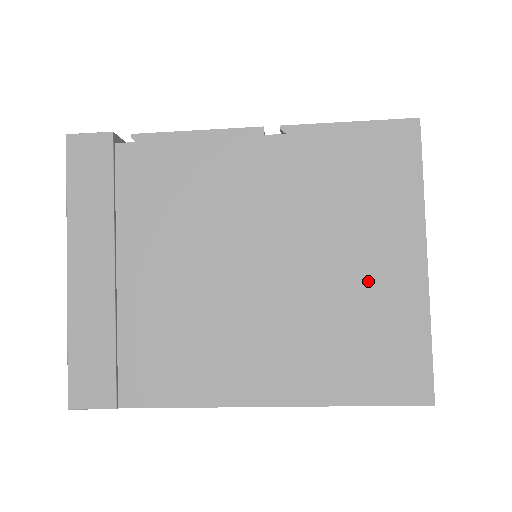
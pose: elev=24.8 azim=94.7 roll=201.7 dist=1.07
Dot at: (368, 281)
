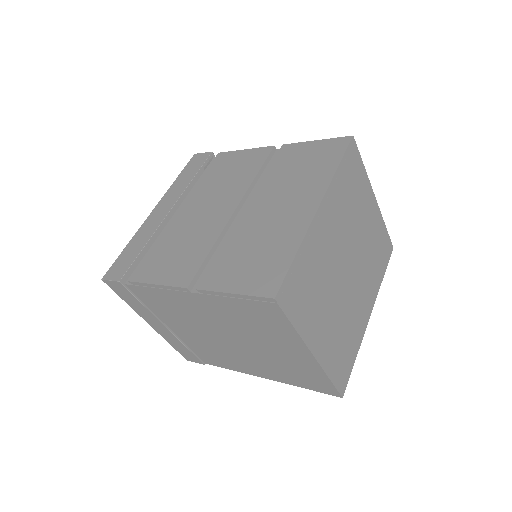
Dot at: (285, 355)
